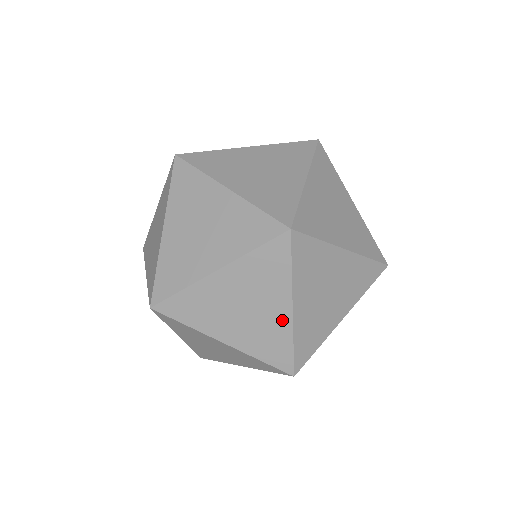
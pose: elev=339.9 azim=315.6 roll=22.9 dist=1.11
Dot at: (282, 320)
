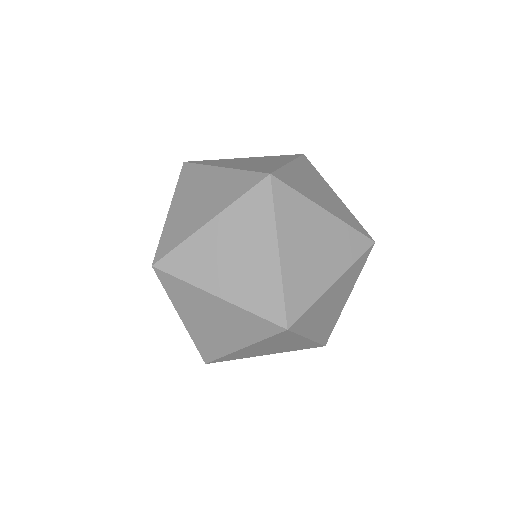
Dot at: (304, 342)
